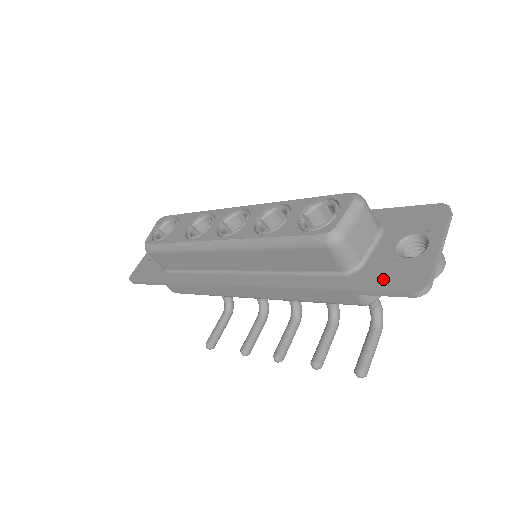
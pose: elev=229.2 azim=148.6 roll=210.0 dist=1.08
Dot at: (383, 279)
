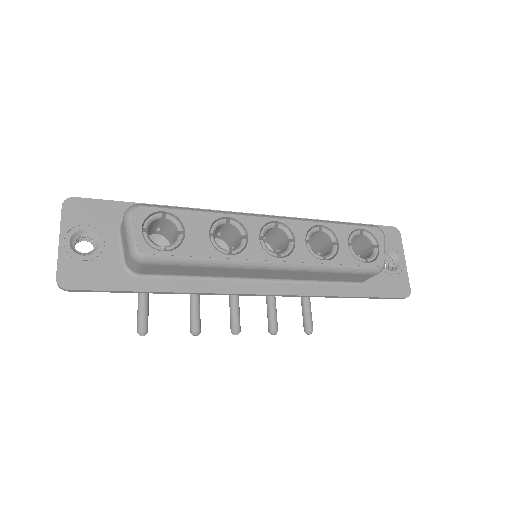
Dot at: (386, 288)
